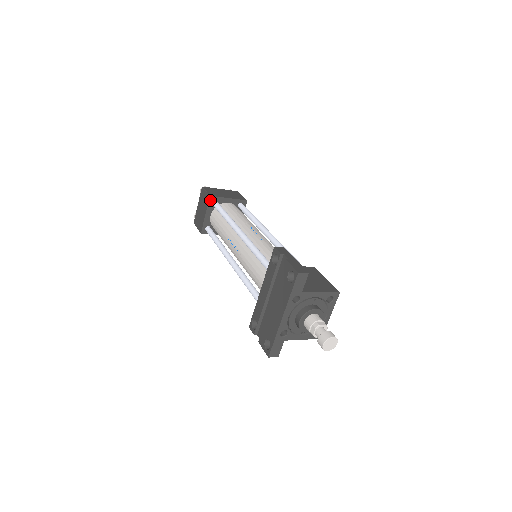
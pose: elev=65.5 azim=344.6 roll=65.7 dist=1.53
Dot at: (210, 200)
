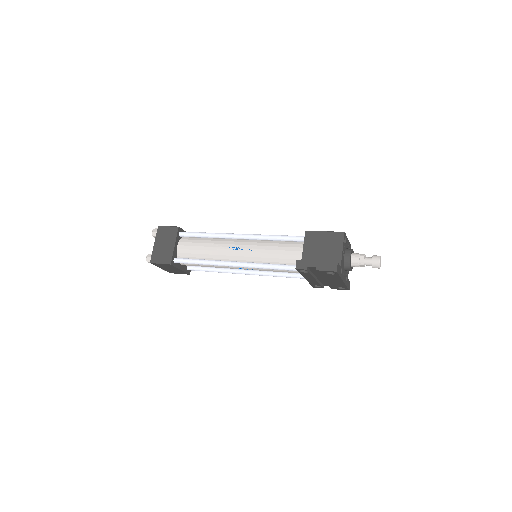
Dot at: (173, 264)
